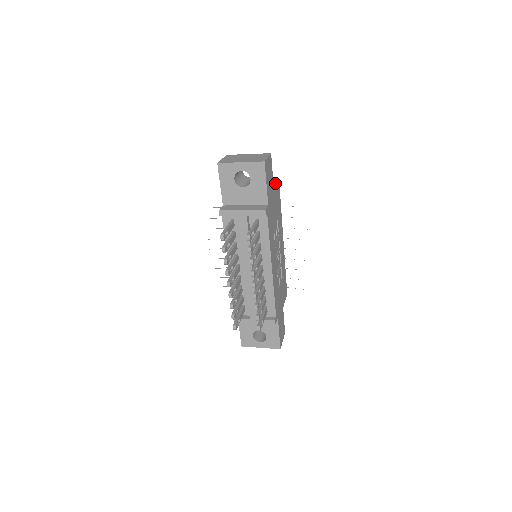
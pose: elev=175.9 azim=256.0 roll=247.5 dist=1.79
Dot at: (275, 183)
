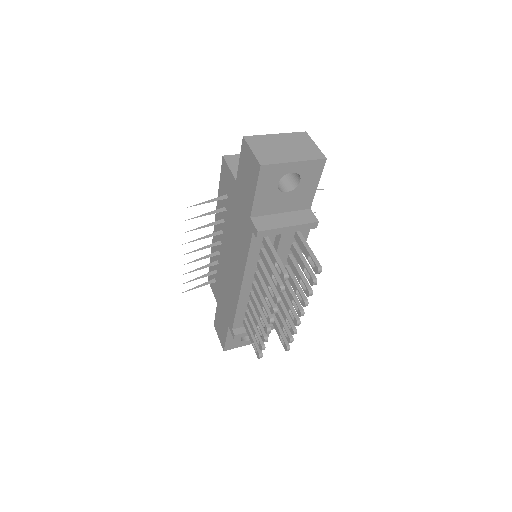
Dot at: occluded
